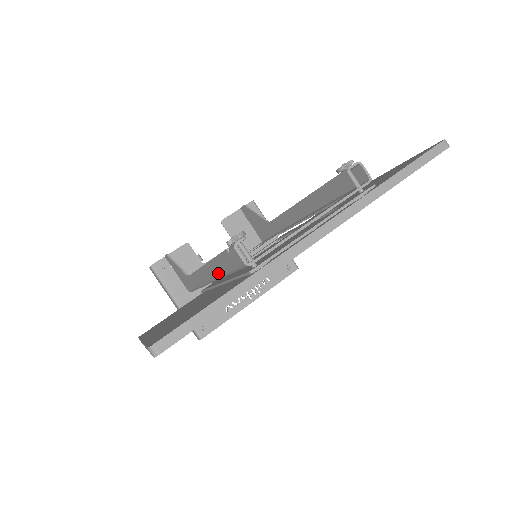
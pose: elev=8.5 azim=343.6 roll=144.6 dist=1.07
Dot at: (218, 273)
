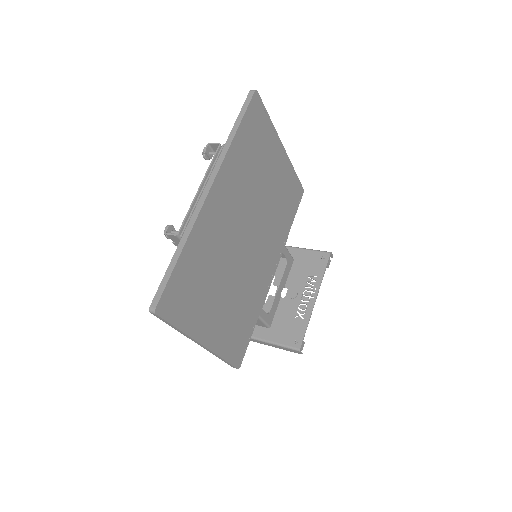
Dot at: occluded
